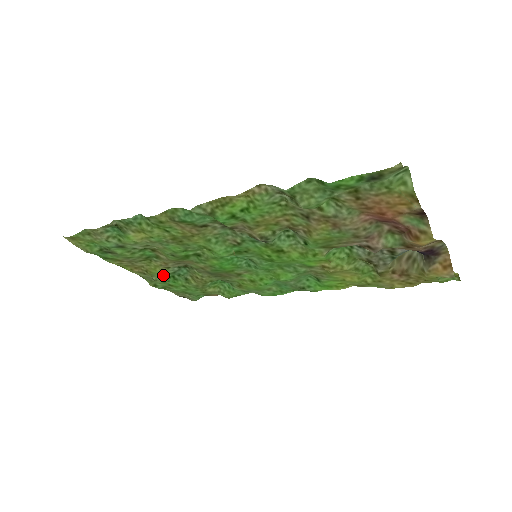
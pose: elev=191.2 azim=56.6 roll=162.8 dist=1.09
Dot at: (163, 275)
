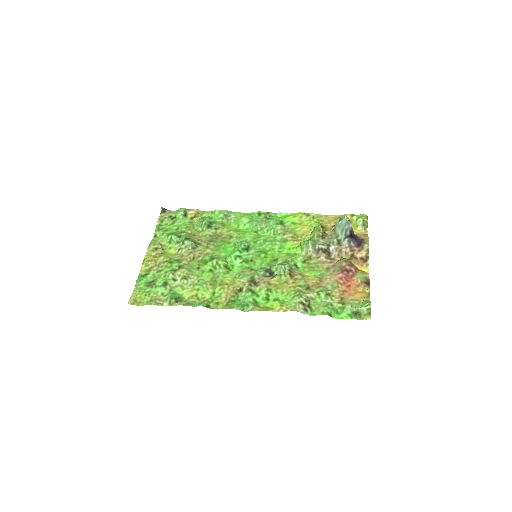
Dot at: (170, 244)
